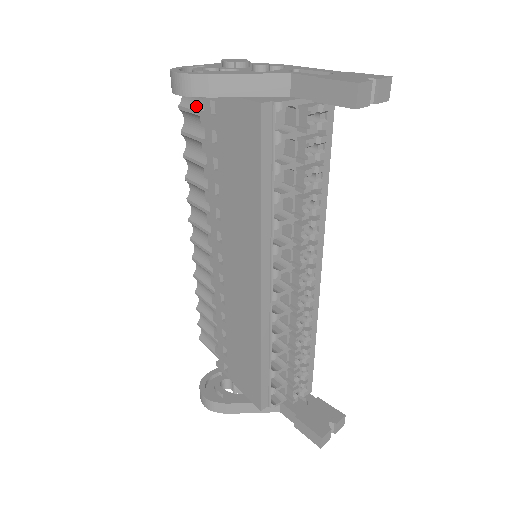
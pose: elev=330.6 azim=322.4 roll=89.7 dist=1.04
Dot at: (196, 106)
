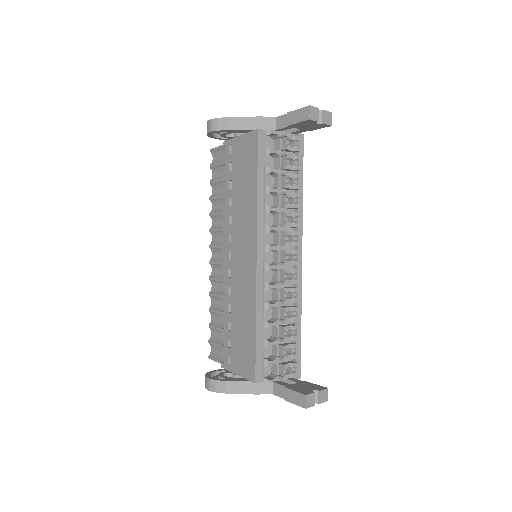
Dot at: (221, 160)
